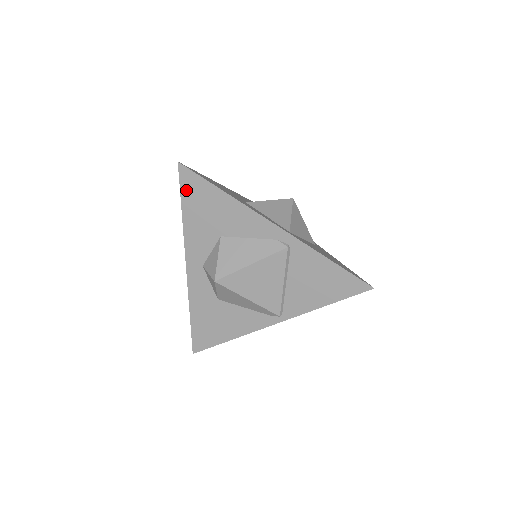
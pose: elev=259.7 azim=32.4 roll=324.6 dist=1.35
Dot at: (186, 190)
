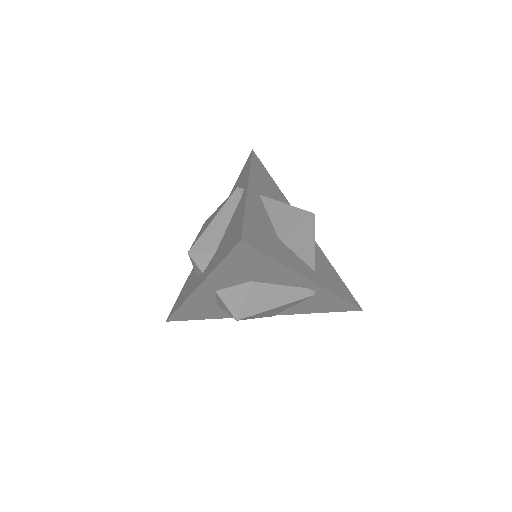
Dot at: (235, 256)
